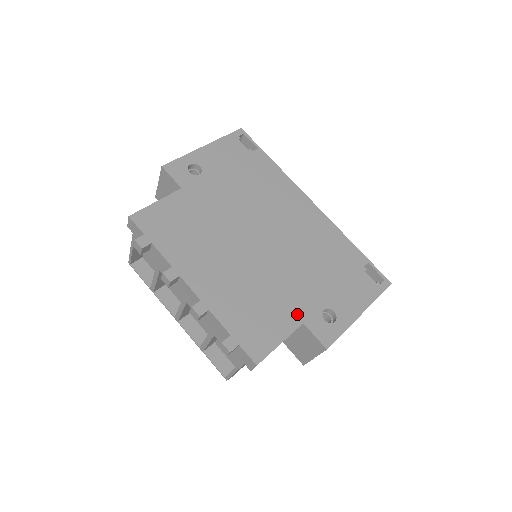
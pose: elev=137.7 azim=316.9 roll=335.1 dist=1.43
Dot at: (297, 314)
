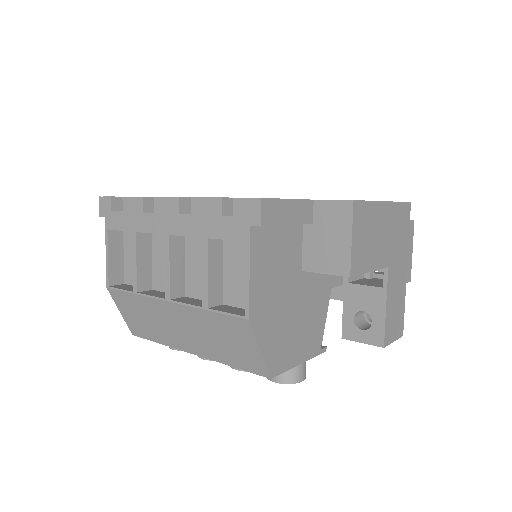
Dot at: occluded
